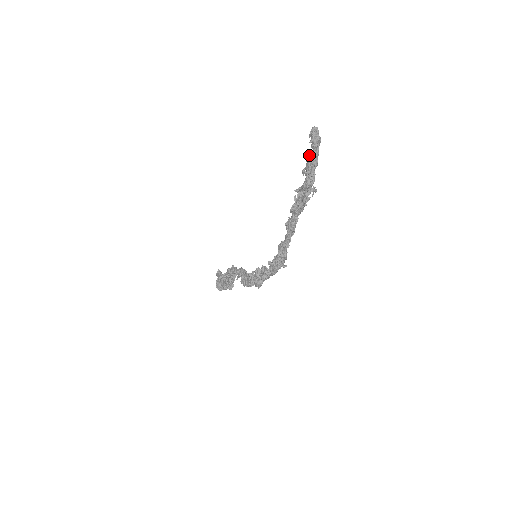
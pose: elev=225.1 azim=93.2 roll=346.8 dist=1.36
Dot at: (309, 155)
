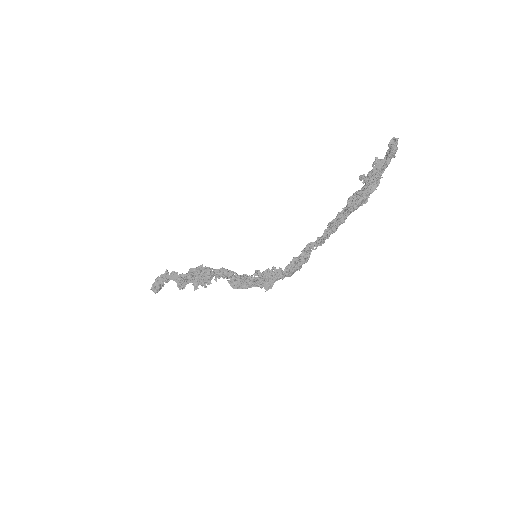
Dot at: (379, 163)
